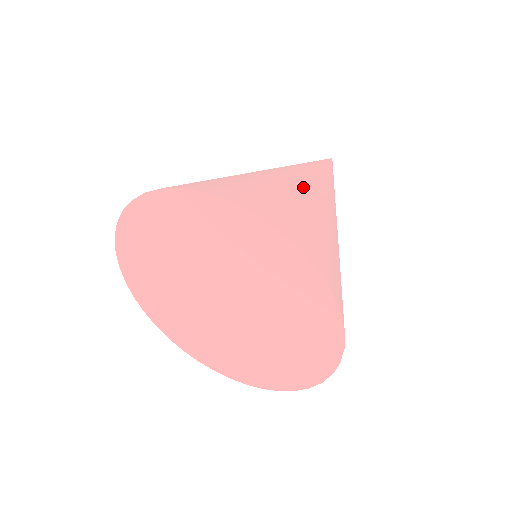
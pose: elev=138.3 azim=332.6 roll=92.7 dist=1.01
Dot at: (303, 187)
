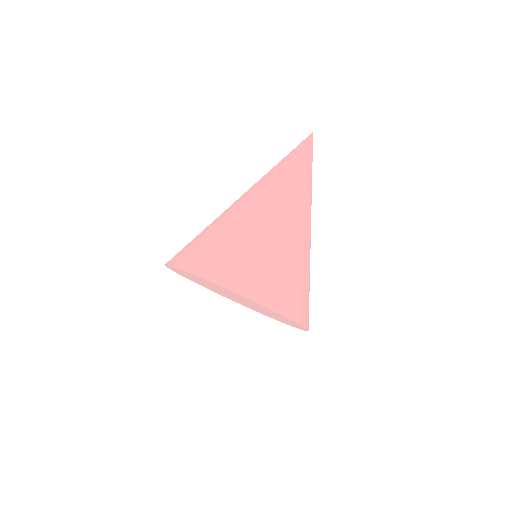
Dot at: (310, 248)
